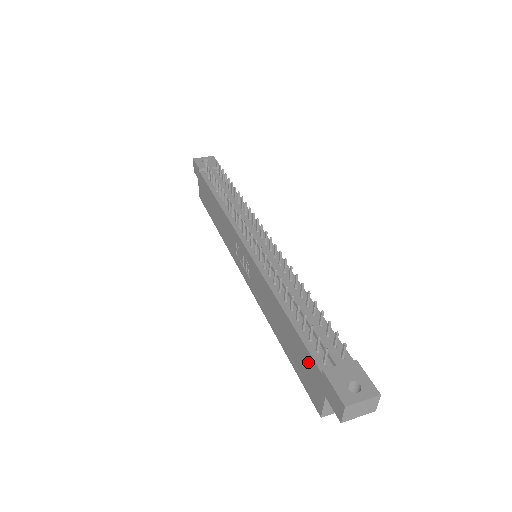
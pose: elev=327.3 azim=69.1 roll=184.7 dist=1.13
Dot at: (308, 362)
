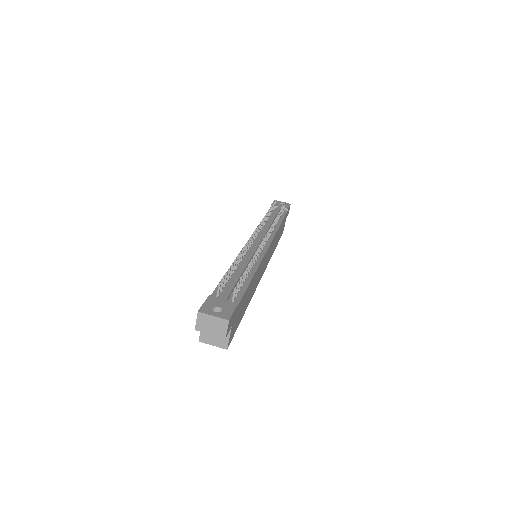
Dot at: occluded
